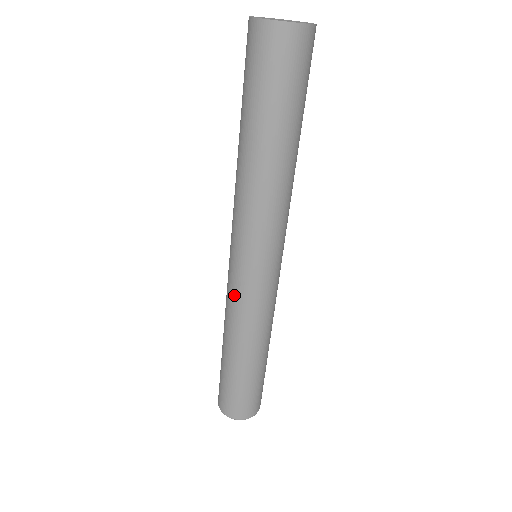
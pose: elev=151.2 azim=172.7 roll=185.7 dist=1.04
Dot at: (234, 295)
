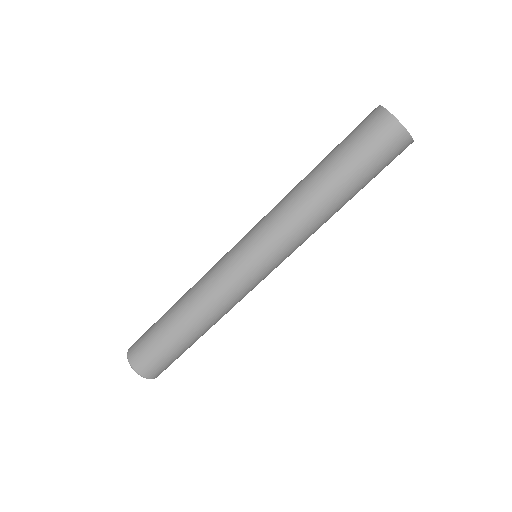
Dot at: (239, 290)
